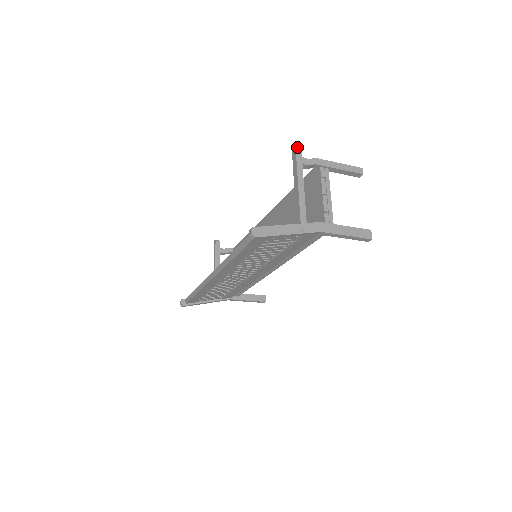
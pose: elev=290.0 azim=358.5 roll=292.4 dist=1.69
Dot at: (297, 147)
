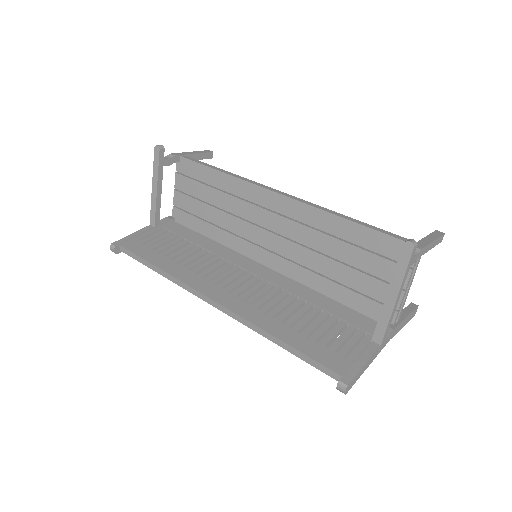
Dot at: (415, 245)
